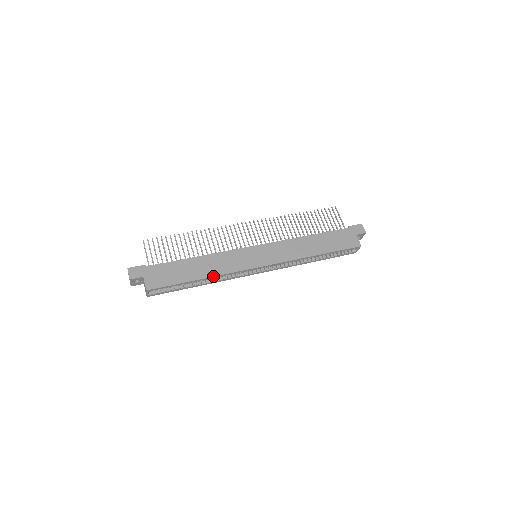
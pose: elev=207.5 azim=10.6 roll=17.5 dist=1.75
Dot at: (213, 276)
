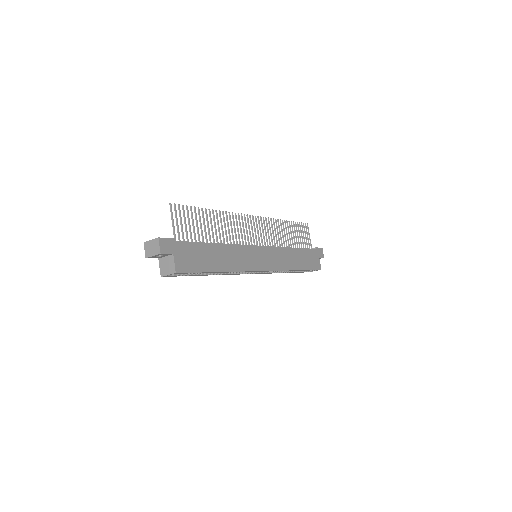
Dot at: (231, 271)
